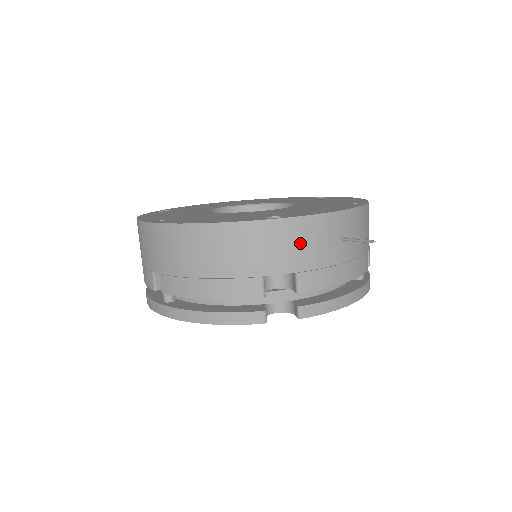
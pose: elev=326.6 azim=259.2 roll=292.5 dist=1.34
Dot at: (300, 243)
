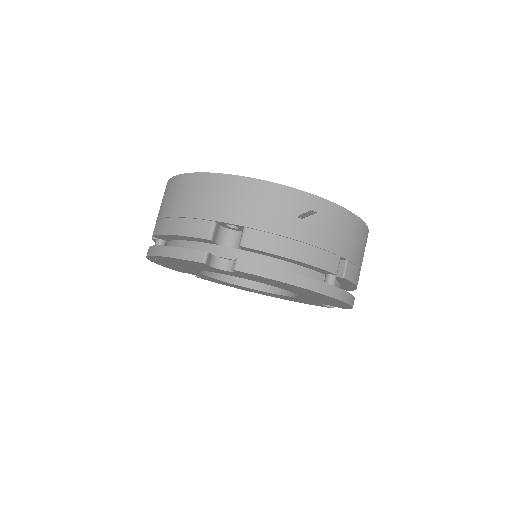
Dot at: (255, 202)
